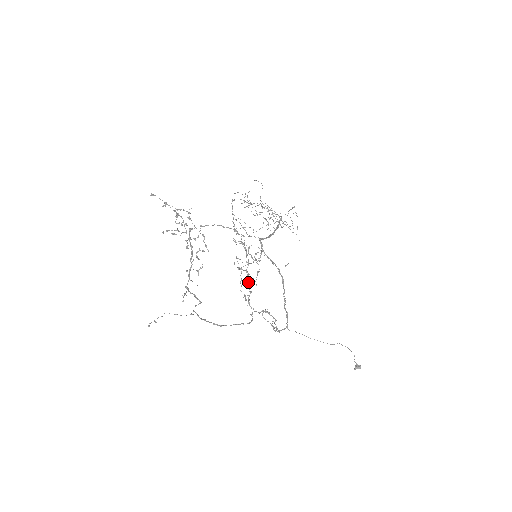
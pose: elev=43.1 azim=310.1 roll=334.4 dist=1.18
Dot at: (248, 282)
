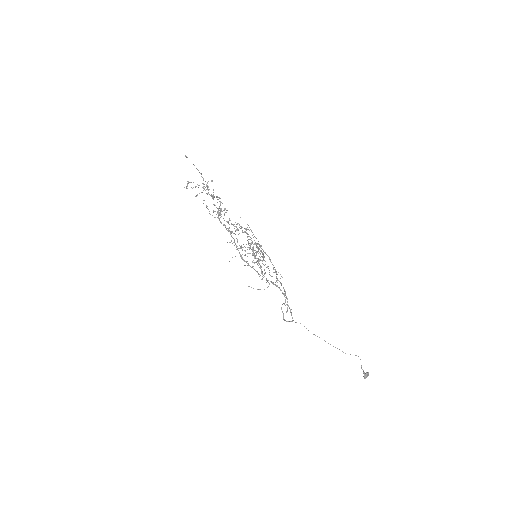
Dot at: occluded
